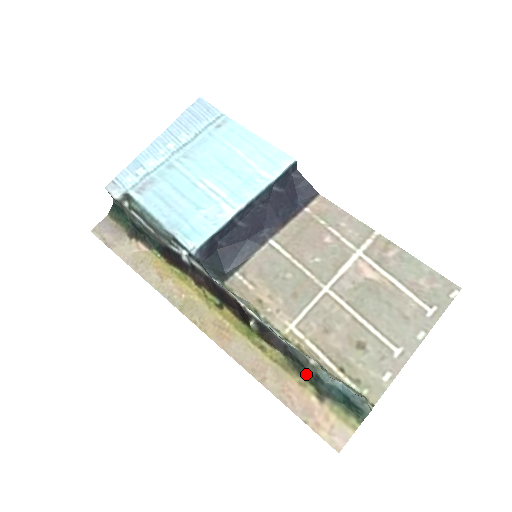
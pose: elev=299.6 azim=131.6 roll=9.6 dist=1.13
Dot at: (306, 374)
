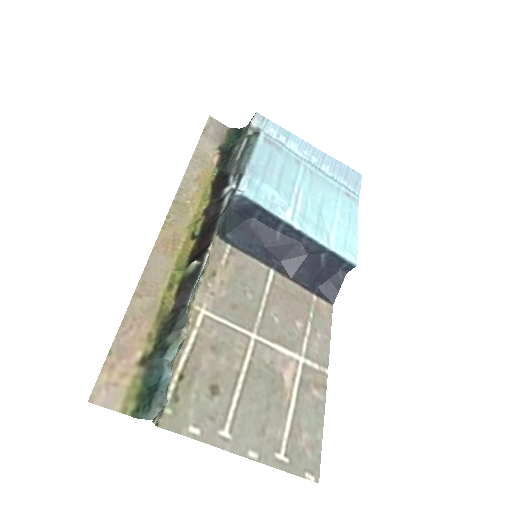
Dot at: (163, 337)
